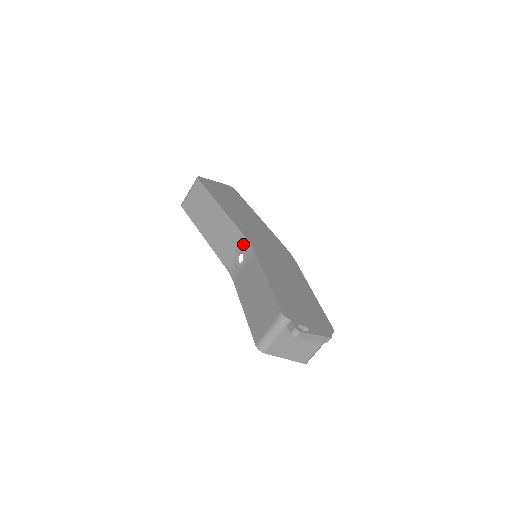
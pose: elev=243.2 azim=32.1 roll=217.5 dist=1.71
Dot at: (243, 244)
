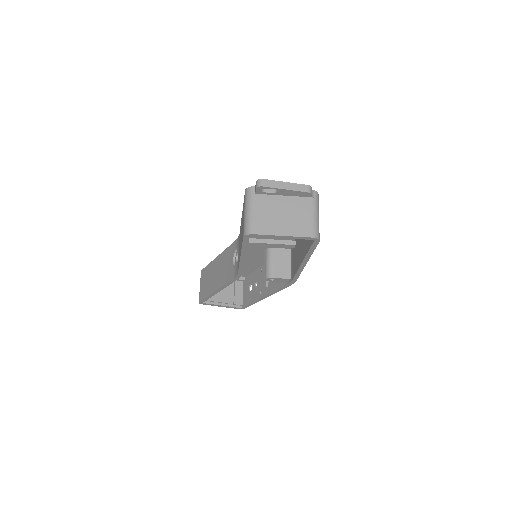
Dot at: (235, 247)
